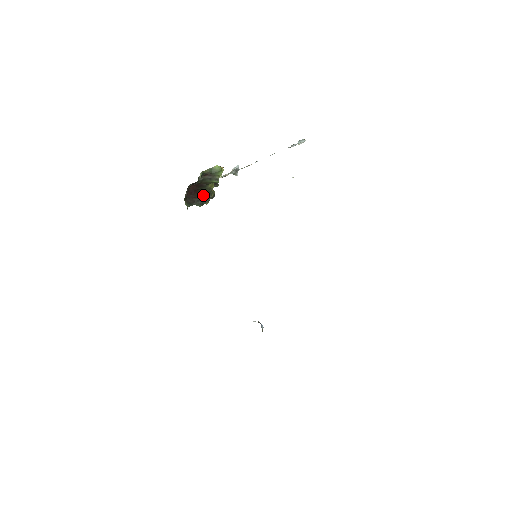
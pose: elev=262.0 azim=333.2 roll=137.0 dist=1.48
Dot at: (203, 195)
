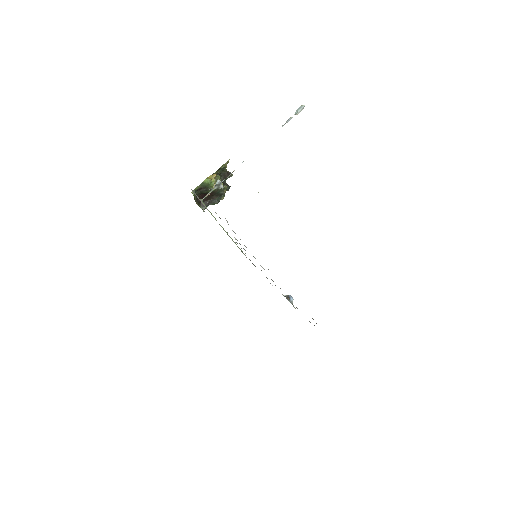
Dot at: (215, 194)
